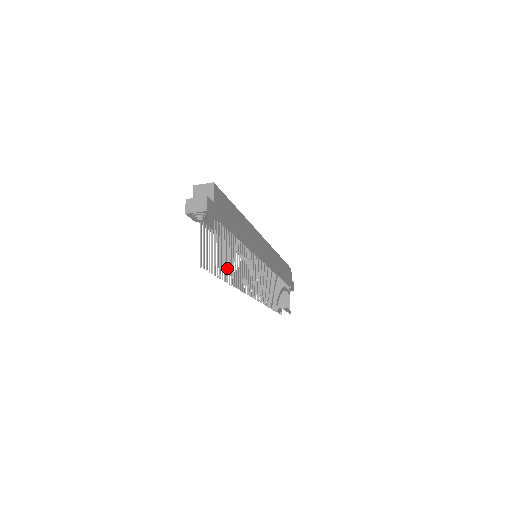
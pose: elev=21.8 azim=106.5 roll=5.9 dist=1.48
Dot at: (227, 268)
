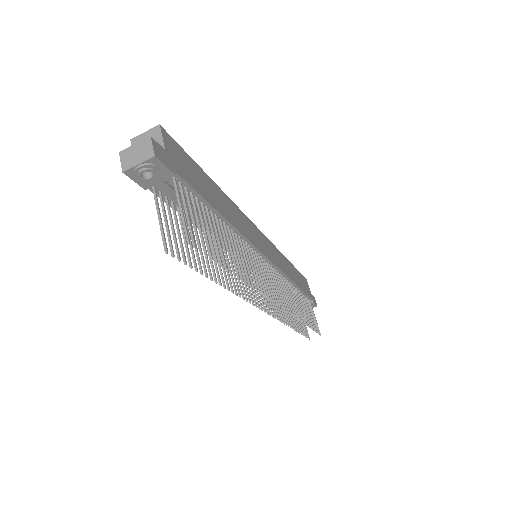
Dot at: (216, 265)
